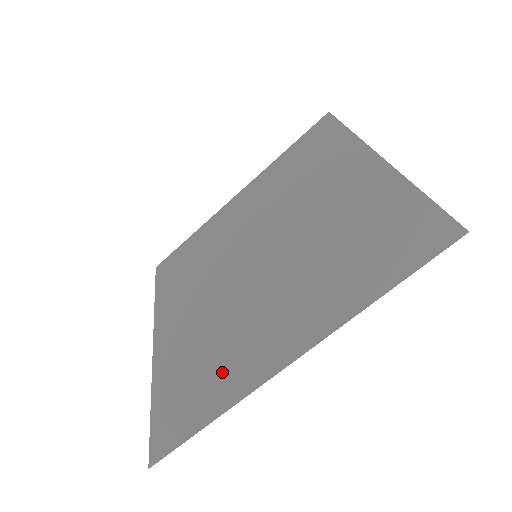
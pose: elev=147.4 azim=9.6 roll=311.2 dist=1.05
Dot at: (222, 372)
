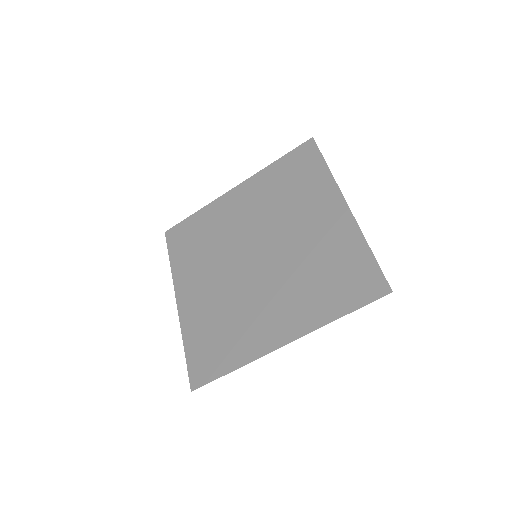
Dot at: (237, 340)
